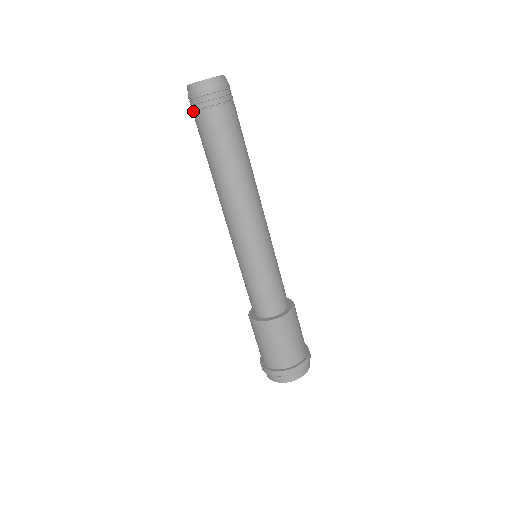
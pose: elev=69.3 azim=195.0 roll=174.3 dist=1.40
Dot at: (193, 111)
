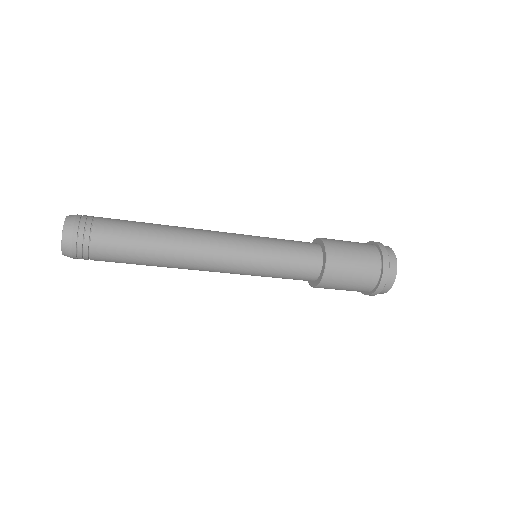
Dot at: occluded
